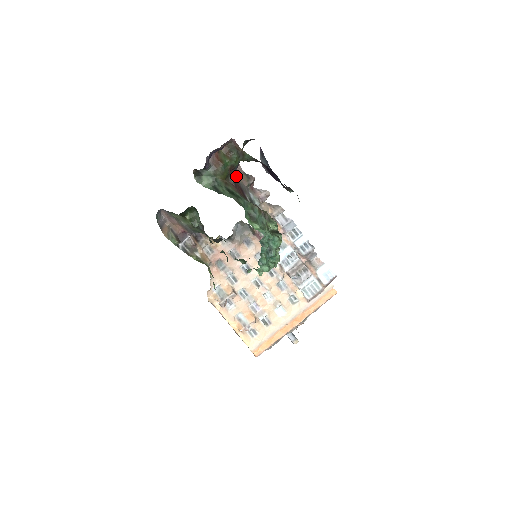
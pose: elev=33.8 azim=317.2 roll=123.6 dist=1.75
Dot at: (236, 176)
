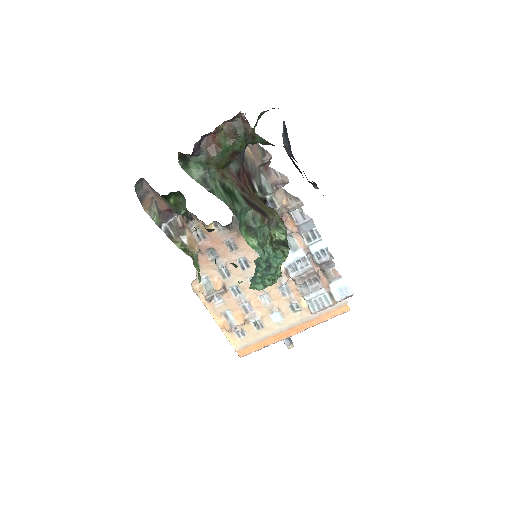
Dot at: (242, 159)
